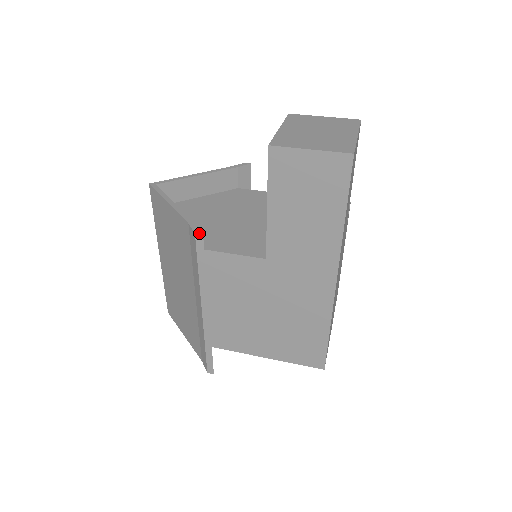
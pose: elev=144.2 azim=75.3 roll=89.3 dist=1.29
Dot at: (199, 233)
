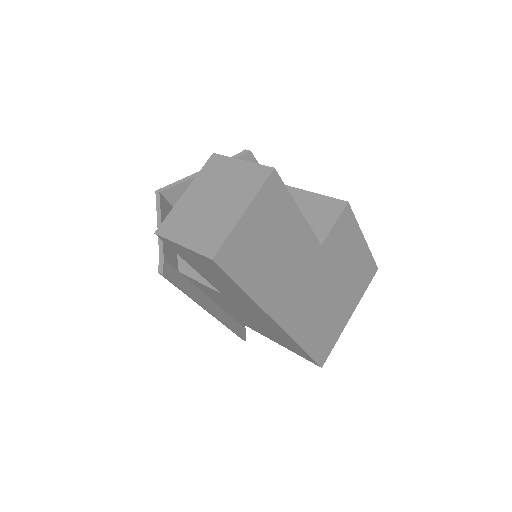
Dot at: (160, 273)
